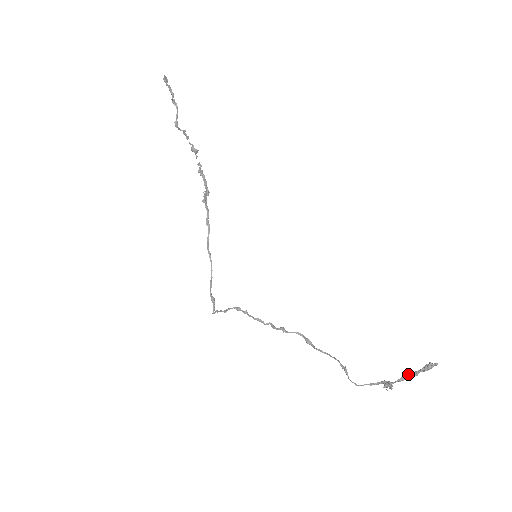
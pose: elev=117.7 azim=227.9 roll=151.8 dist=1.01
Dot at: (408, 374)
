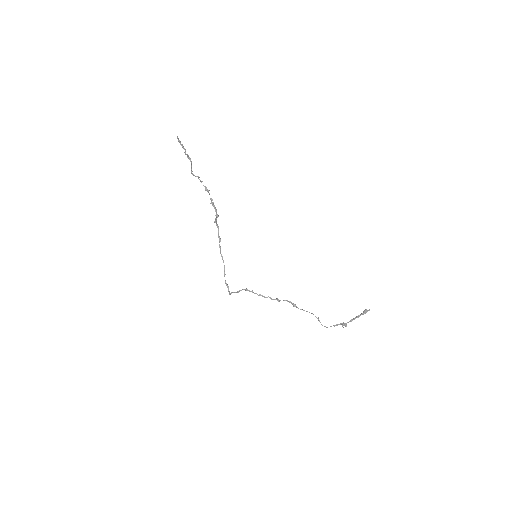
Dot at: occluded
